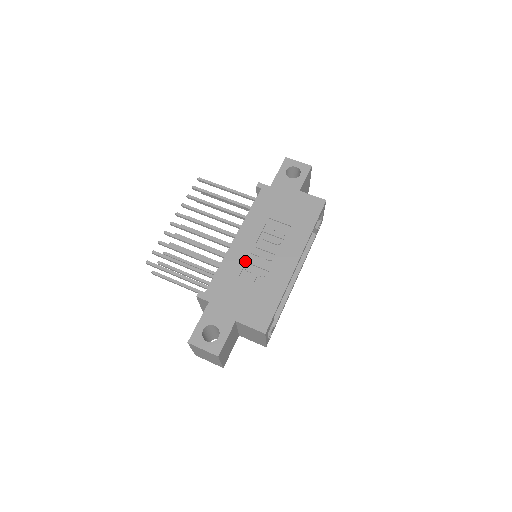
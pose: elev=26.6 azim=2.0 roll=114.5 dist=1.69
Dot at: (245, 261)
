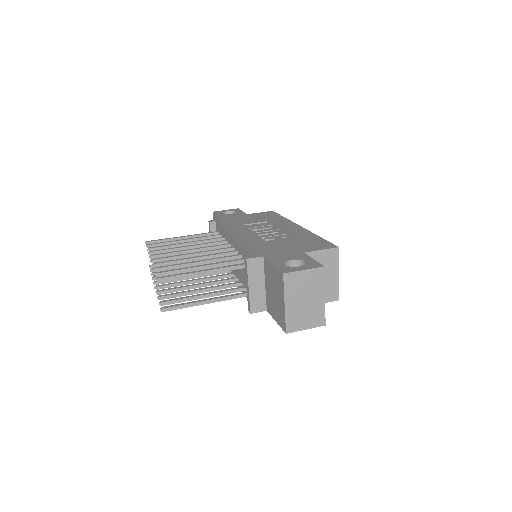
Dot at: (259, 237)
